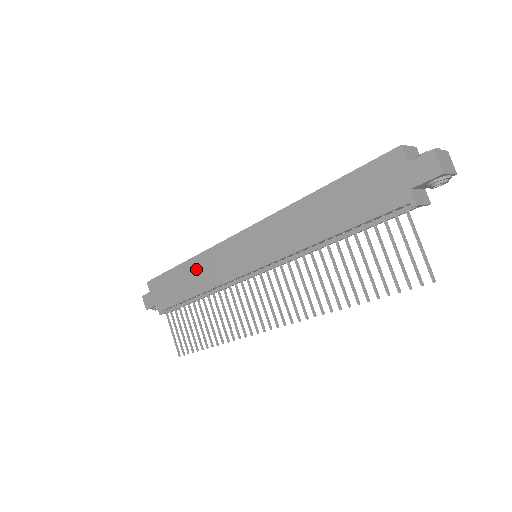
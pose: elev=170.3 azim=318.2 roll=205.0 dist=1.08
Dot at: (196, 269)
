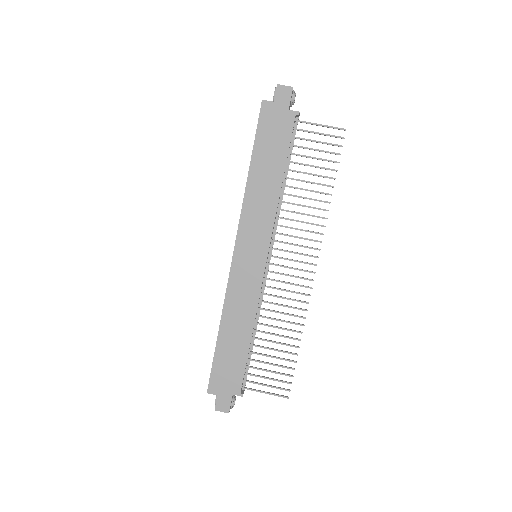
Dot at: (232, 319)
